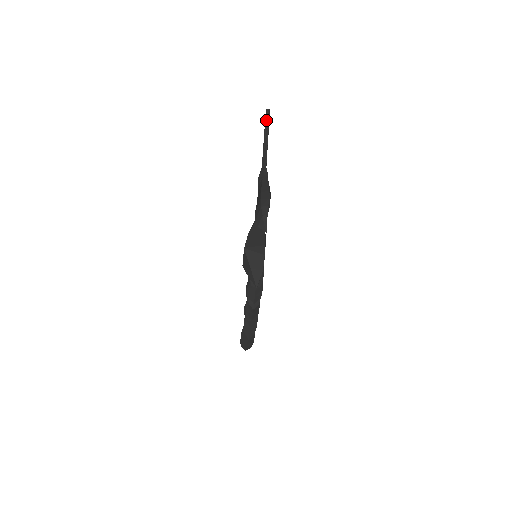
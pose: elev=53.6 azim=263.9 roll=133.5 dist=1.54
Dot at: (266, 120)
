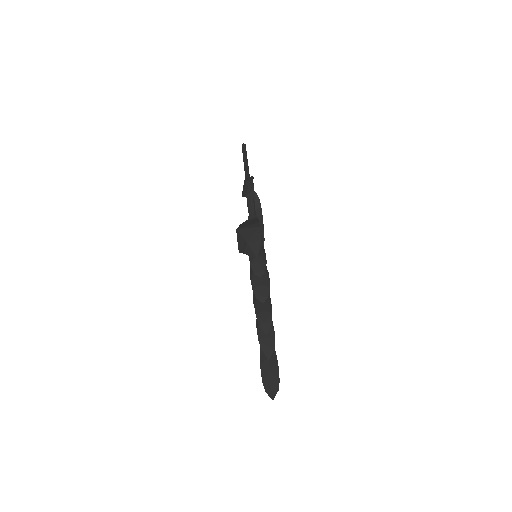
Dot at: (243, 150)
